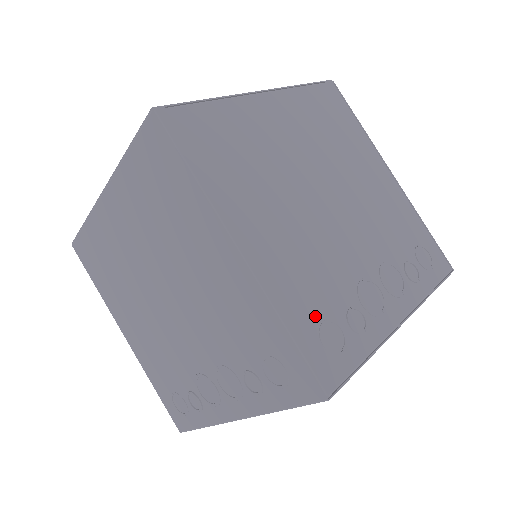
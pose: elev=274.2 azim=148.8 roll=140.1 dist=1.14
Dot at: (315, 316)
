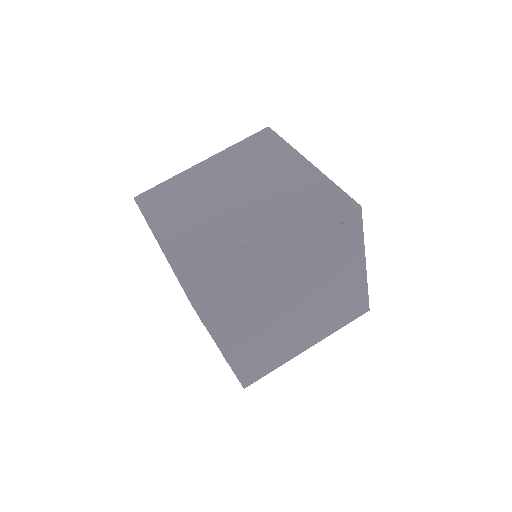
Dot at: occluded
